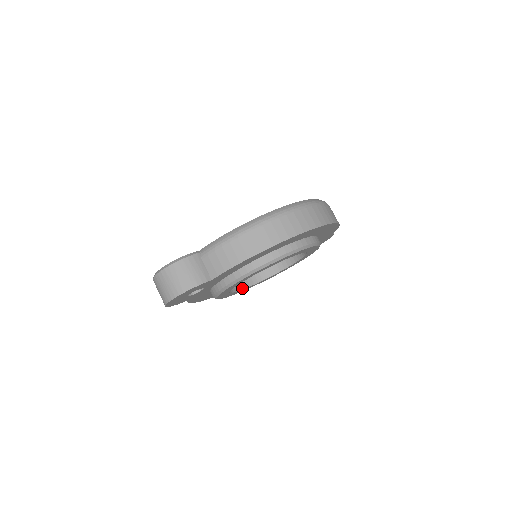
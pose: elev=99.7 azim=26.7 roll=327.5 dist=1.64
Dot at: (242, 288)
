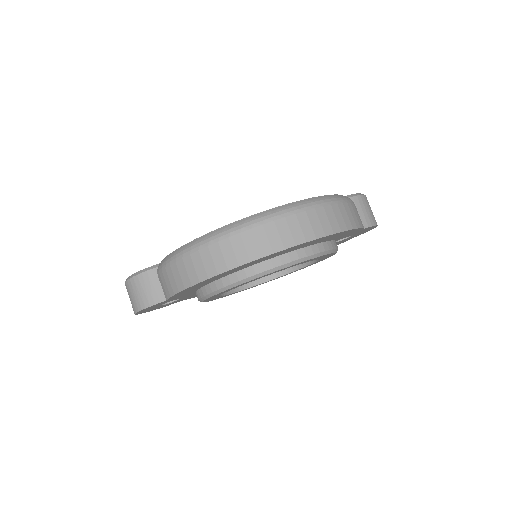
Dot at: (260, 282)
